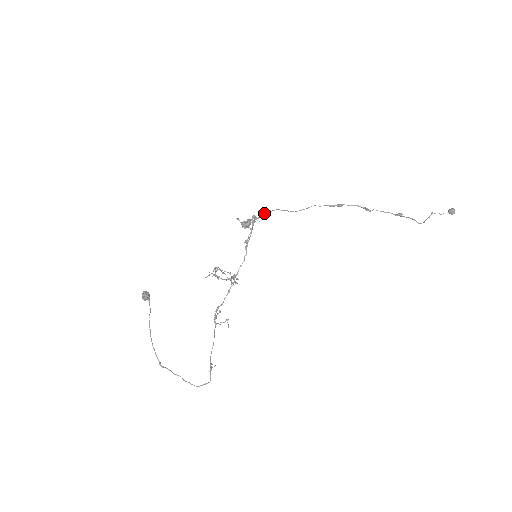
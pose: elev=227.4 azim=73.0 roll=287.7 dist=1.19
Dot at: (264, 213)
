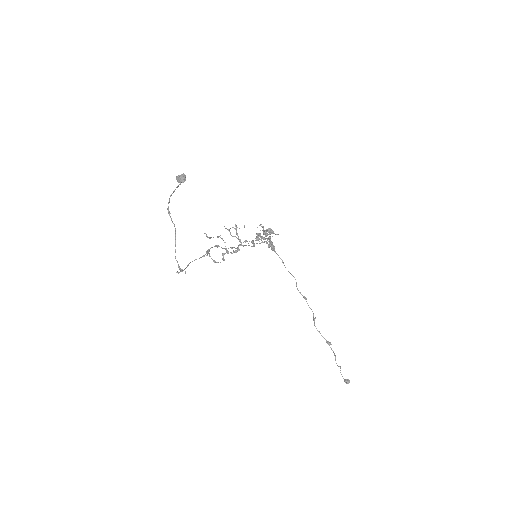
Dot at: (273, 245)
